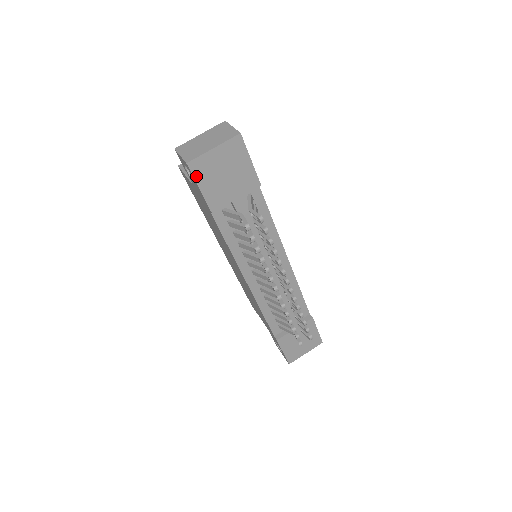
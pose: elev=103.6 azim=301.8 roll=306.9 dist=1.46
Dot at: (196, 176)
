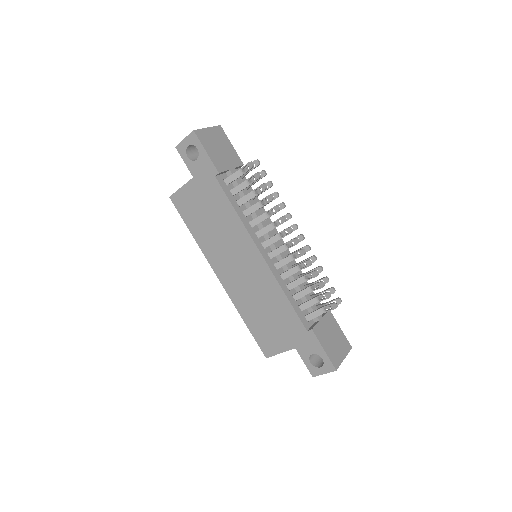
Dot at: (201, 141)
